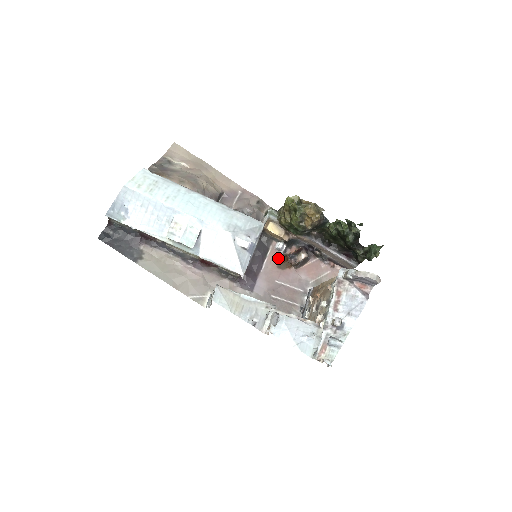
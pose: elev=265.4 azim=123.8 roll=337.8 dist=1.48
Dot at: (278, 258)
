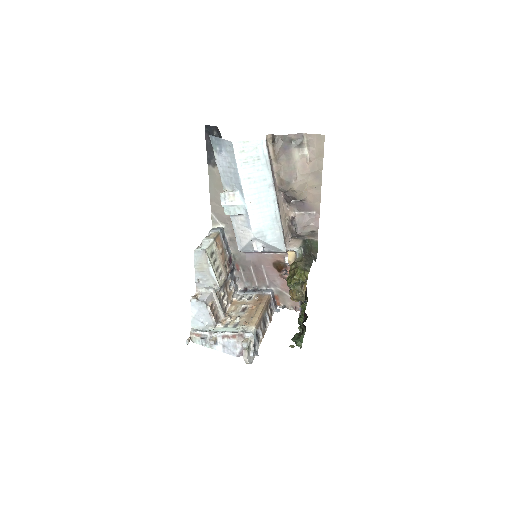
Dot at: (280, 261)
